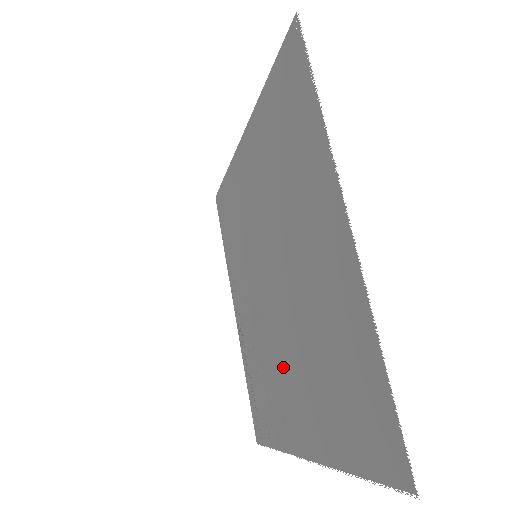
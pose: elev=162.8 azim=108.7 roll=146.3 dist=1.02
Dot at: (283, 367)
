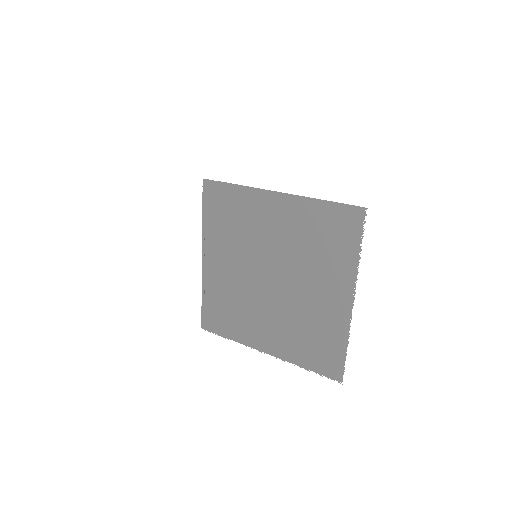
Dot at: (261, 315)
